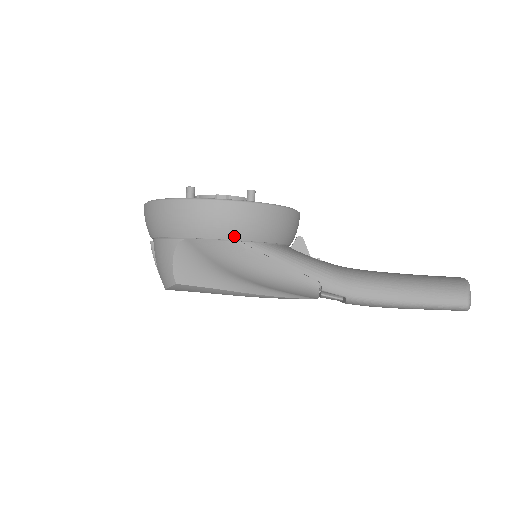
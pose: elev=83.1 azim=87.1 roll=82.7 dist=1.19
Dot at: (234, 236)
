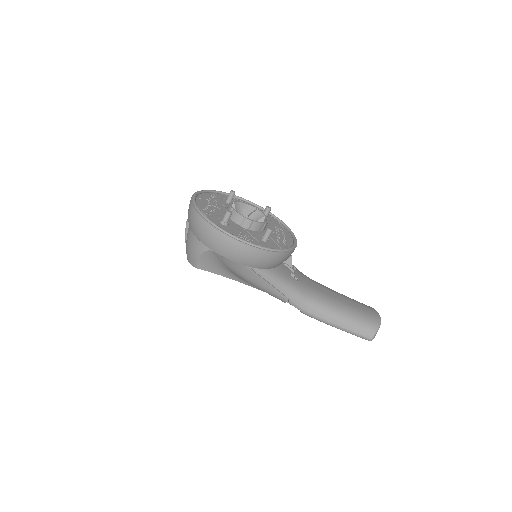
Dot at: (246, 264)
